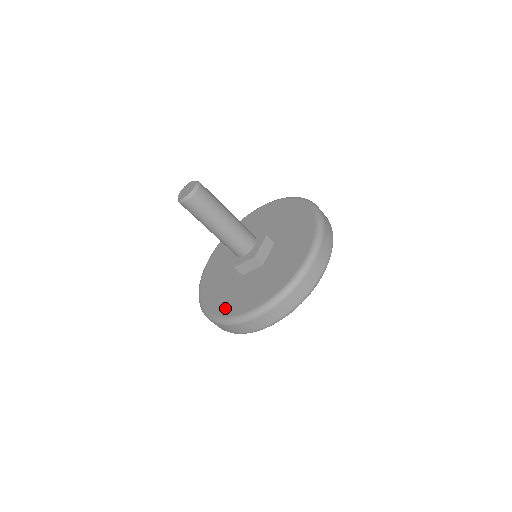
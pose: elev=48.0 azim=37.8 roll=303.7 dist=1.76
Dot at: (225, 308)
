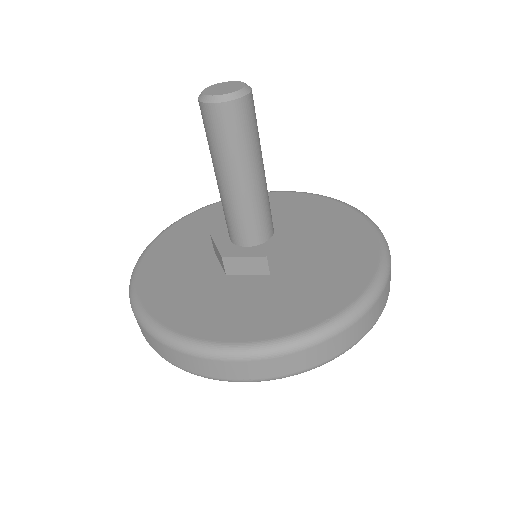
Dot at: (178, 316)
